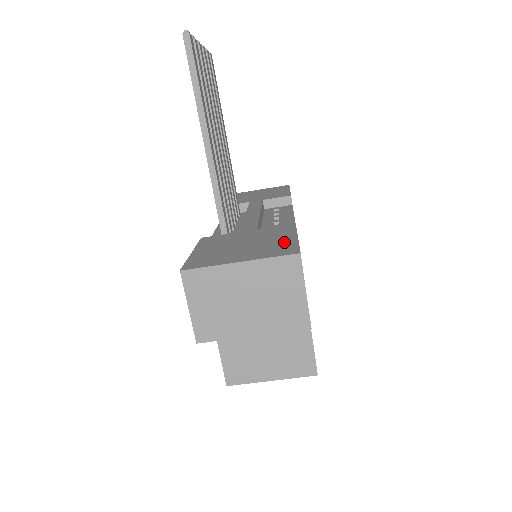
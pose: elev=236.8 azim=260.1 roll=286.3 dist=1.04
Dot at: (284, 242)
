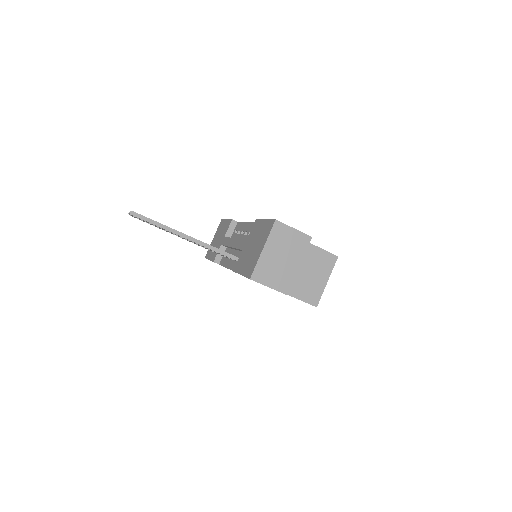
Dot at: (264, 226)
